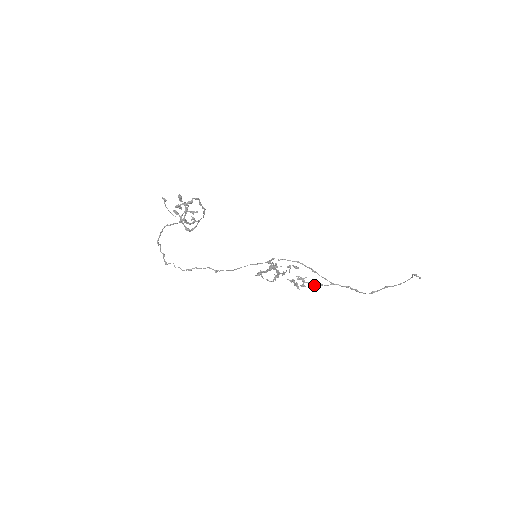
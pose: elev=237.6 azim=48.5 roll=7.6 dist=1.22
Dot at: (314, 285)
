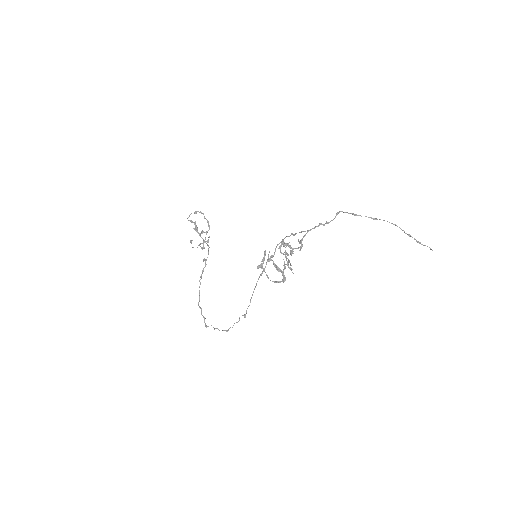
Dot at: (300, 247)
